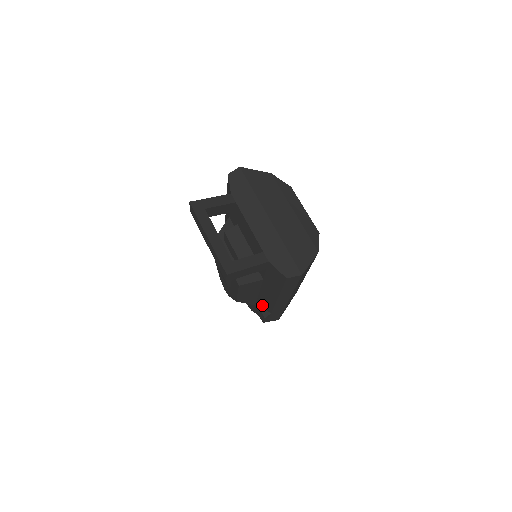
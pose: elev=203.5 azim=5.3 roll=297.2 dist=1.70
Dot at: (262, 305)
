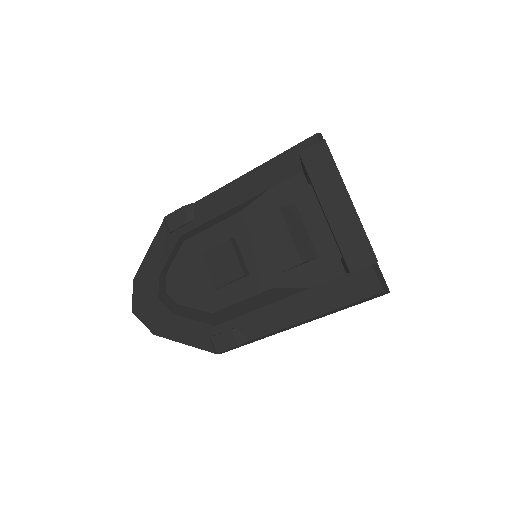
Dot at: (241, 326)
